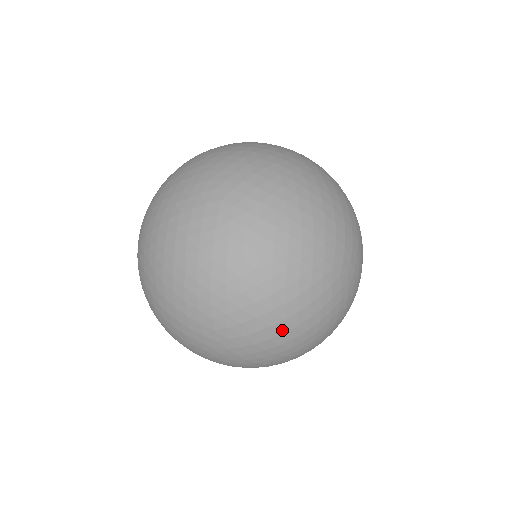
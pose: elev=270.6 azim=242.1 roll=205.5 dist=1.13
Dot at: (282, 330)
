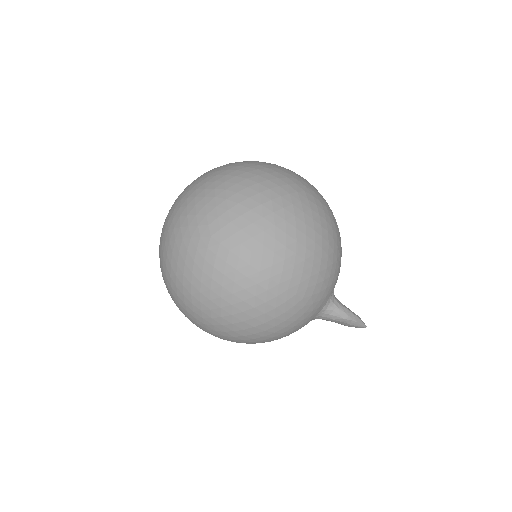
Dot at: (262, 214)
